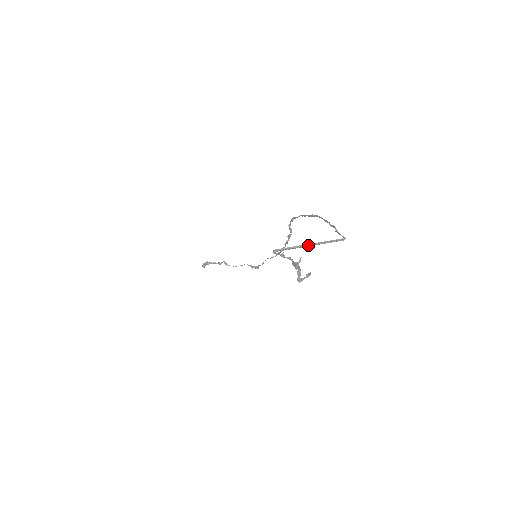
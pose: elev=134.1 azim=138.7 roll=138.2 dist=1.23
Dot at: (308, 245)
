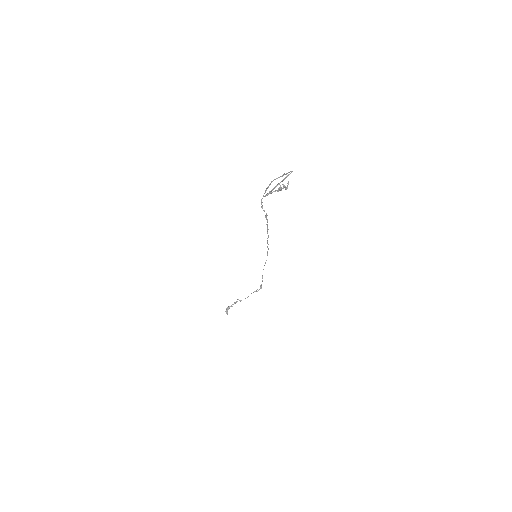
Dot at: (278, 184)
